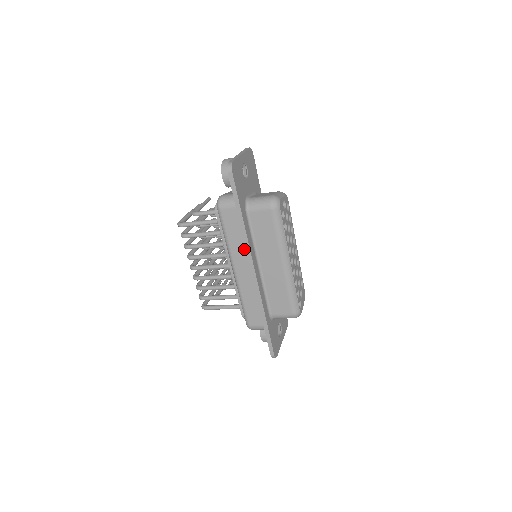
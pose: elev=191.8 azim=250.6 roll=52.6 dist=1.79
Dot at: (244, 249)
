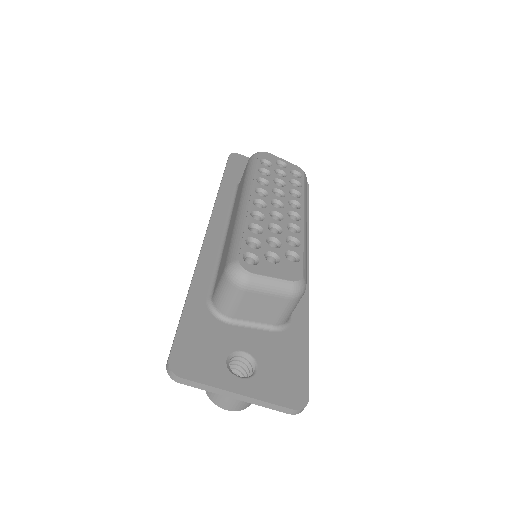
Dot at: occluded
